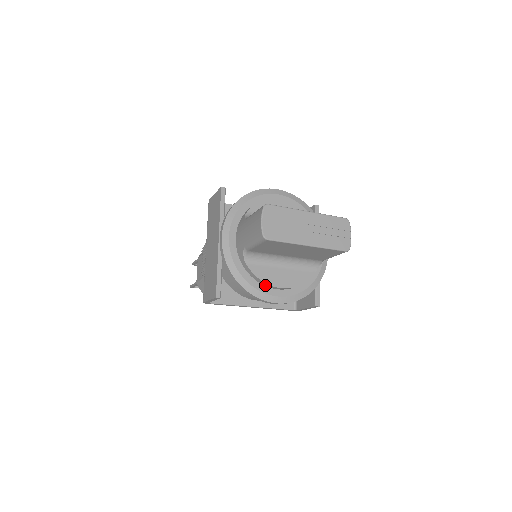
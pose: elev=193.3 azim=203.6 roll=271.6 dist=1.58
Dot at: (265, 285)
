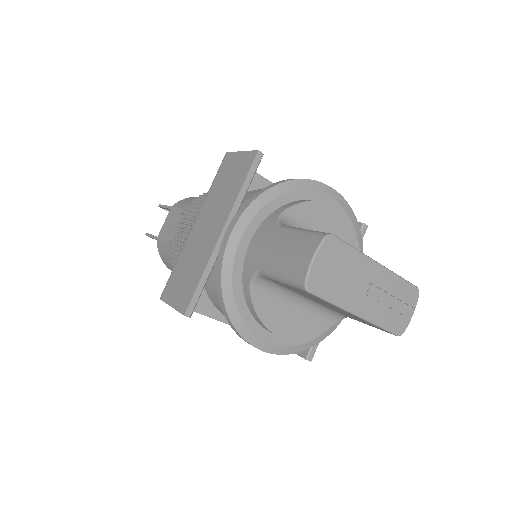
Dot at: (261, 324)
